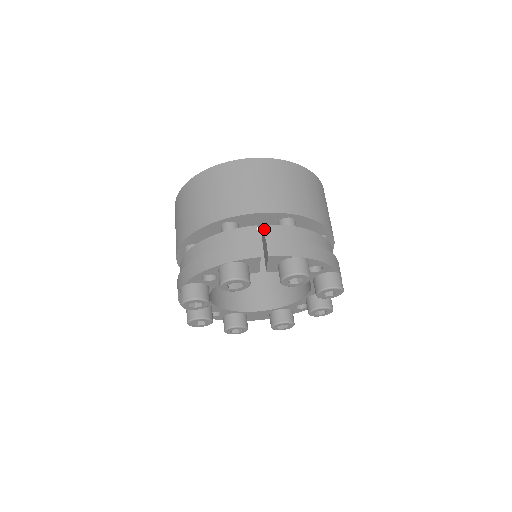
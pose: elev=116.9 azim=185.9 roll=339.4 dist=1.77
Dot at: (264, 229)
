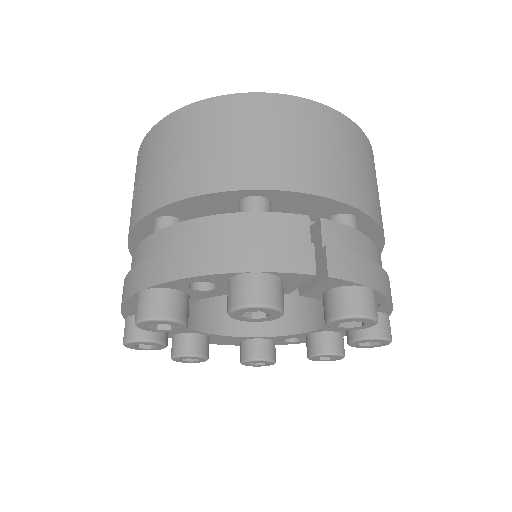
Dot at: (321, 225)
